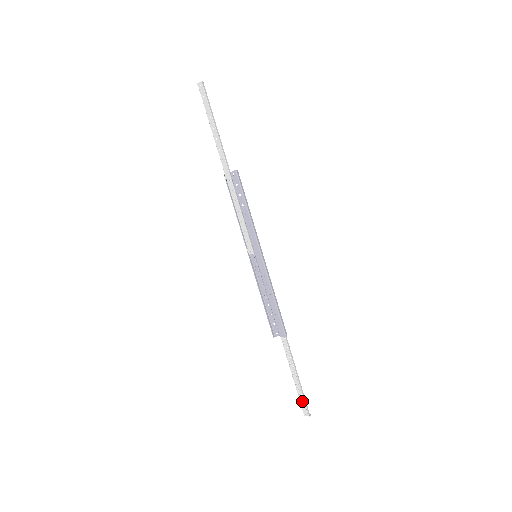
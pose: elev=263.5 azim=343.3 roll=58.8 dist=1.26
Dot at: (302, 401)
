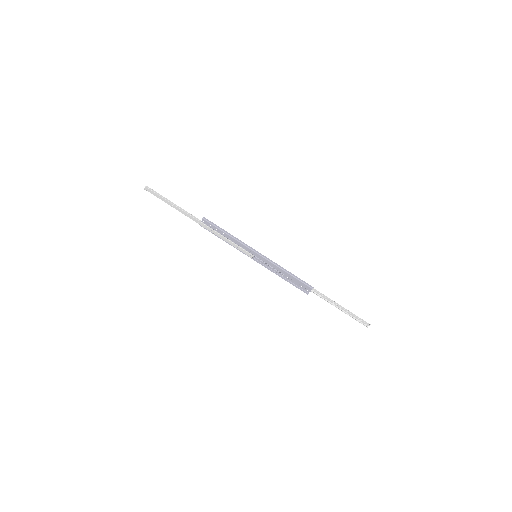
Dot at: (358, 319)
